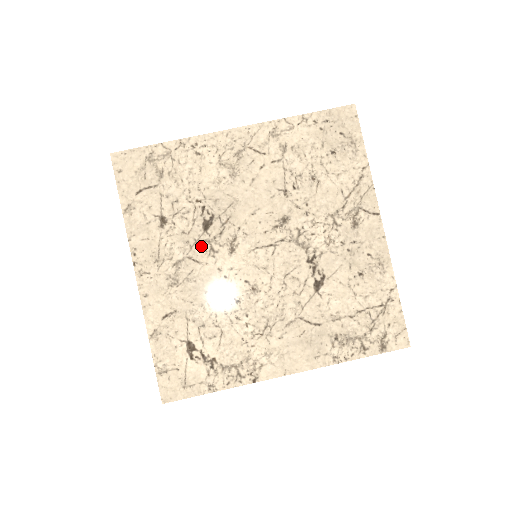
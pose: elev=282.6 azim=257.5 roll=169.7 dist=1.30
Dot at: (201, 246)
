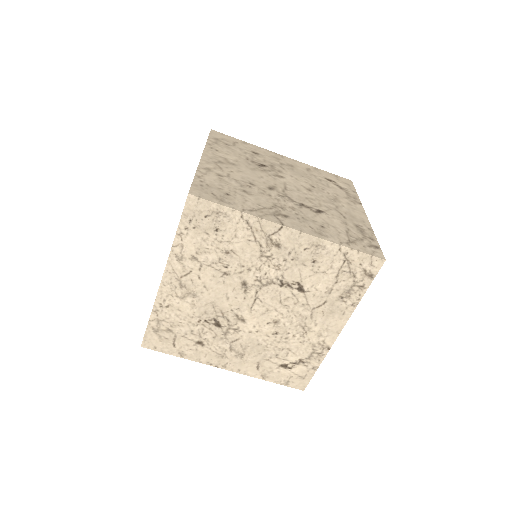
Dot at: (229, 334)
